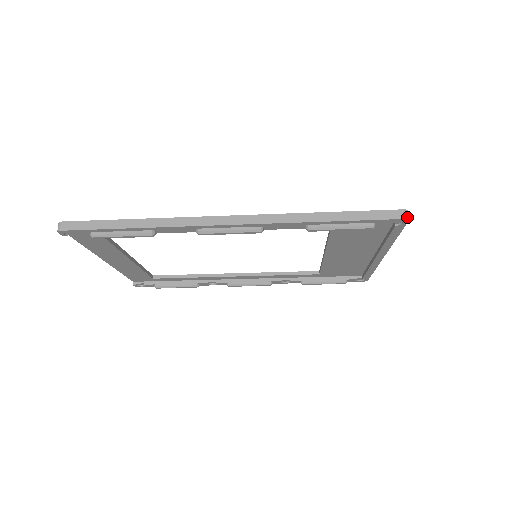
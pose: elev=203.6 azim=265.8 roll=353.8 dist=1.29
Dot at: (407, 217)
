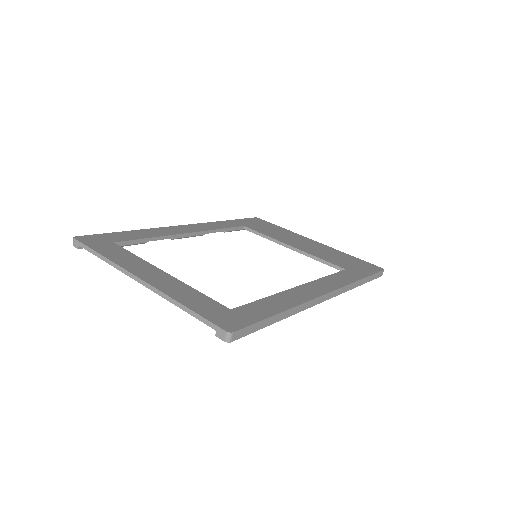
Dot at: occluded
